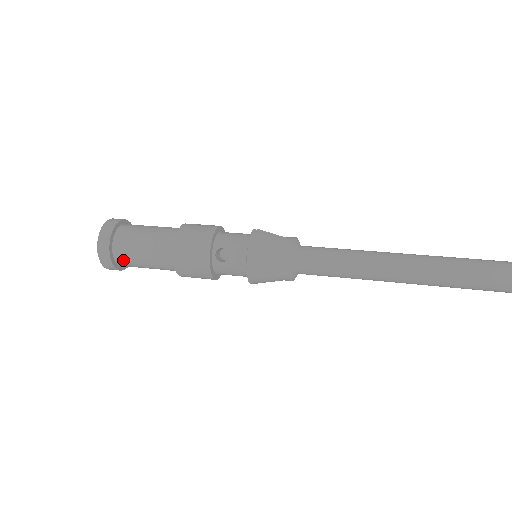
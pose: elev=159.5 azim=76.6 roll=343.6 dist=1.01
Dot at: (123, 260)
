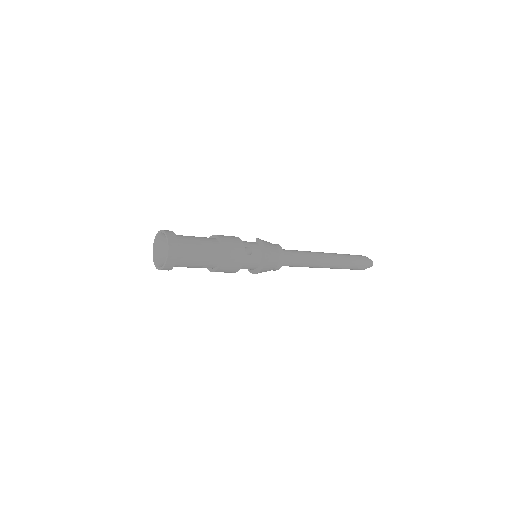
Dot at: (182, 257)
